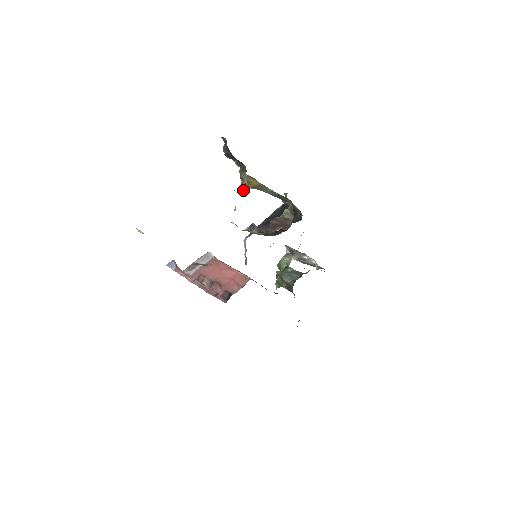
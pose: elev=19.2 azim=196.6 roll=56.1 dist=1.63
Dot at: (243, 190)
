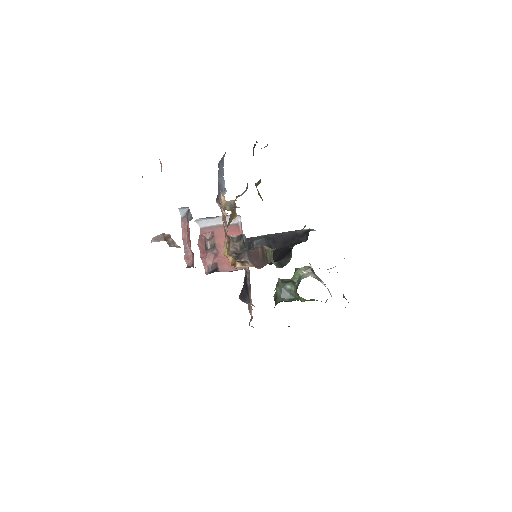
Dot at: (234, 205)
